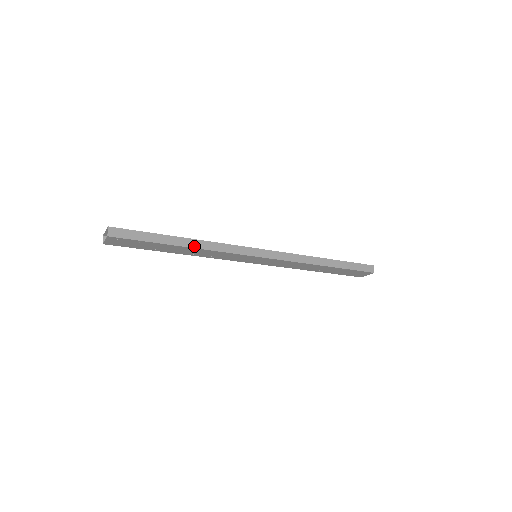
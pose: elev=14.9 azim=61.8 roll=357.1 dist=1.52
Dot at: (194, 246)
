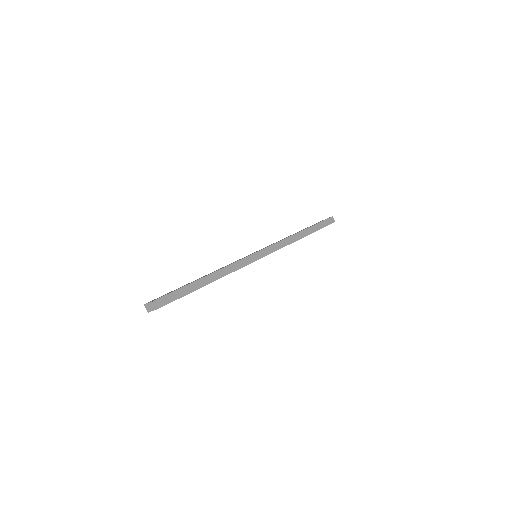
Dot at: (218, 278)
